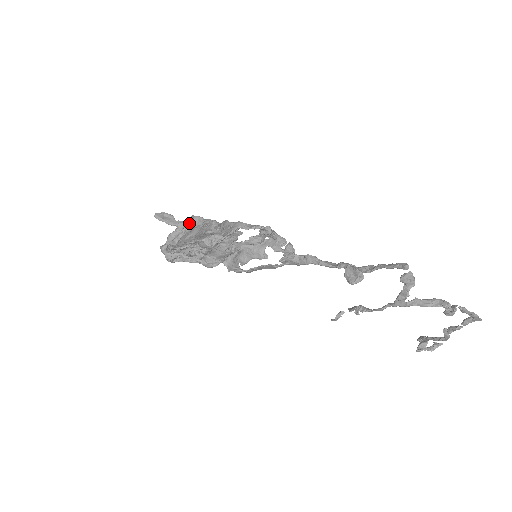
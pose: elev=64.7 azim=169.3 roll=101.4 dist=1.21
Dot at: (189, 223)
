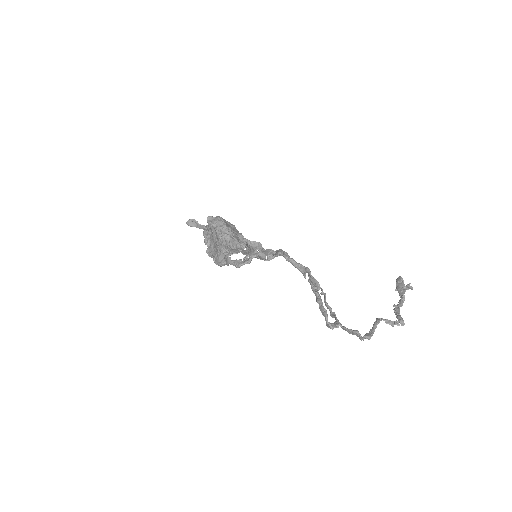
Dot at: (208, 226)
